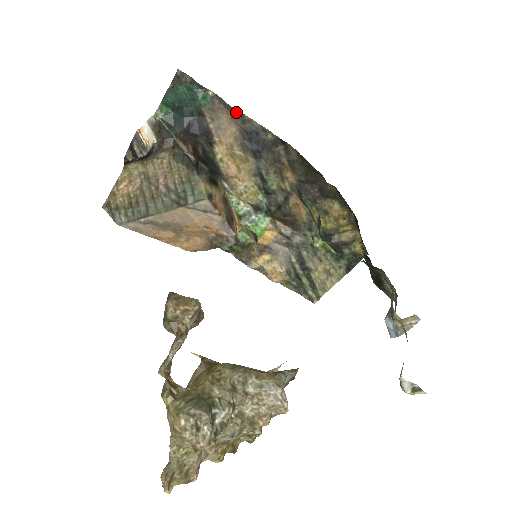
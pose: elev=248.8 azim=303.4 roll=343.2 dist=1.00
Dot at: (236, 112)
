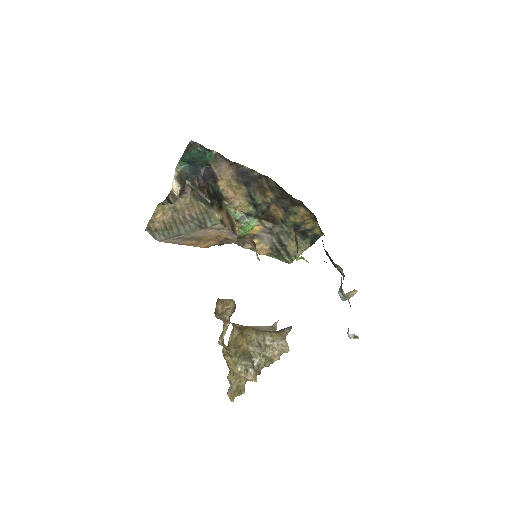
Dot at: (232, 162)
